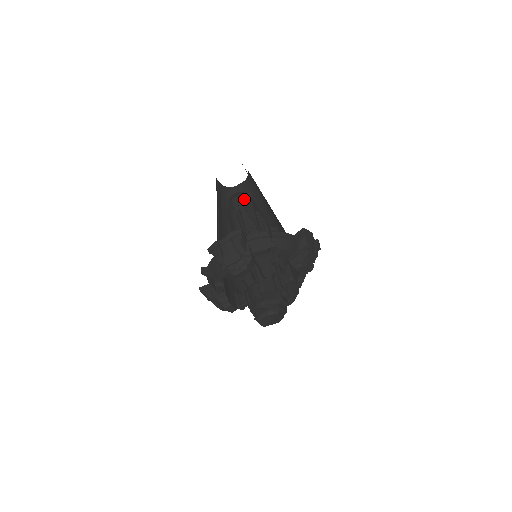
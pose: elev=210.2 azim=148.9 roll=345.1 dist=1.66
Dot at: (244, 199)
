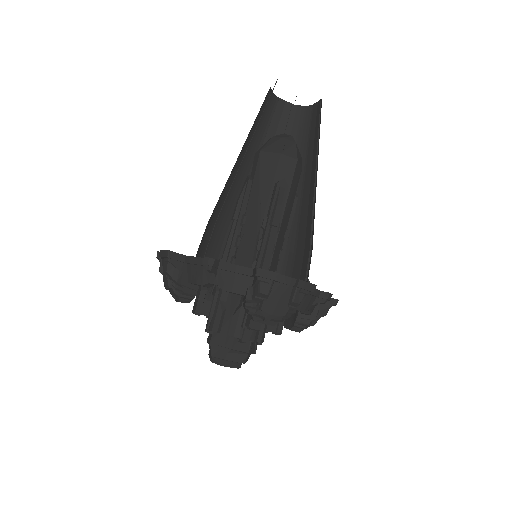
Dot at: (268, 156)
